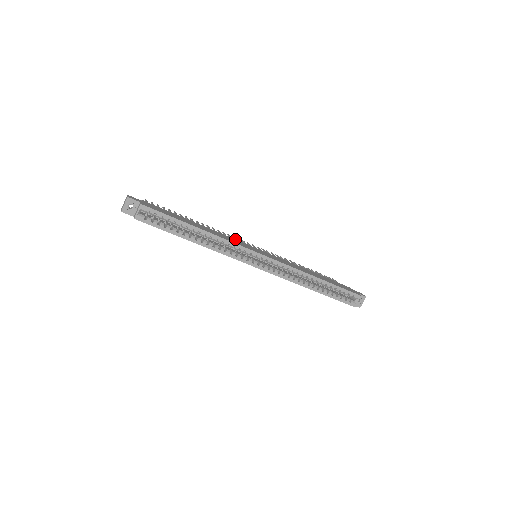
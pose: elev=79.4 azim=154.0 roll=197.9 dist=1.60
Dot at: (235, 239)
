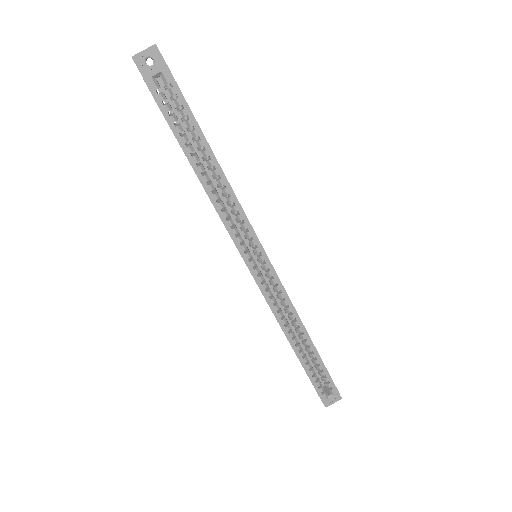
Dot at: occluded
